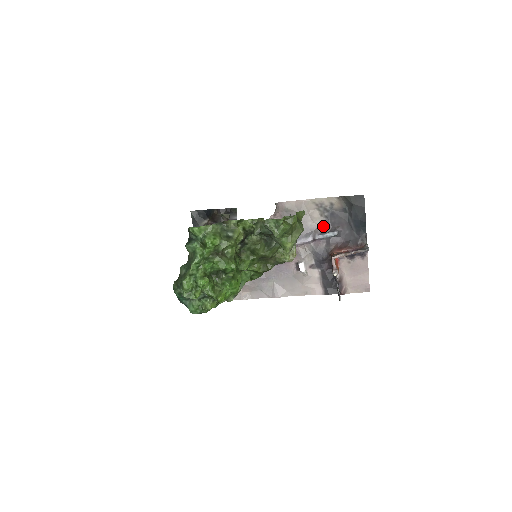
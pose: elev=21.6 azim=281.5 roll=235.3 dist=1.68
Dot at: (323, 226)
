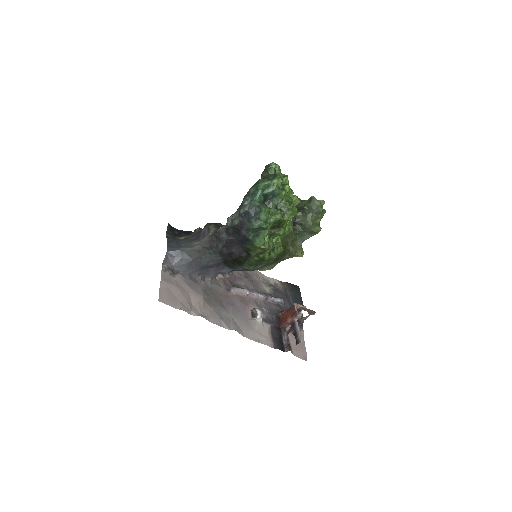
Dot at: (271, 294)
